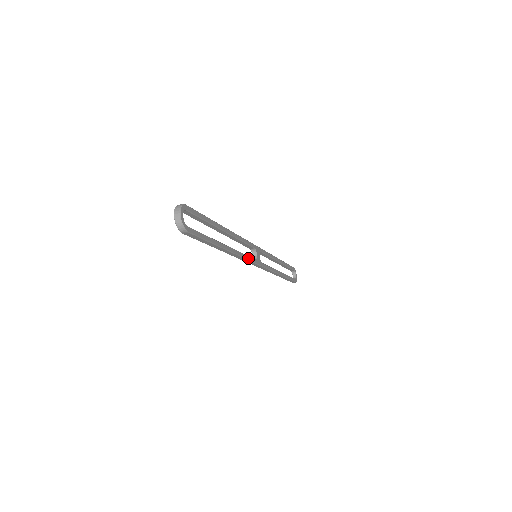
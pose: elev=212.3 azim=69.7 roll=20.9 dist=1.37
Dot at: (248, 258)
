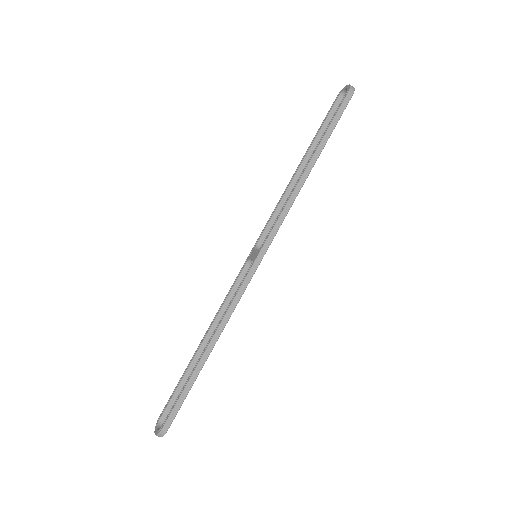
Dot at: (281, 223)
